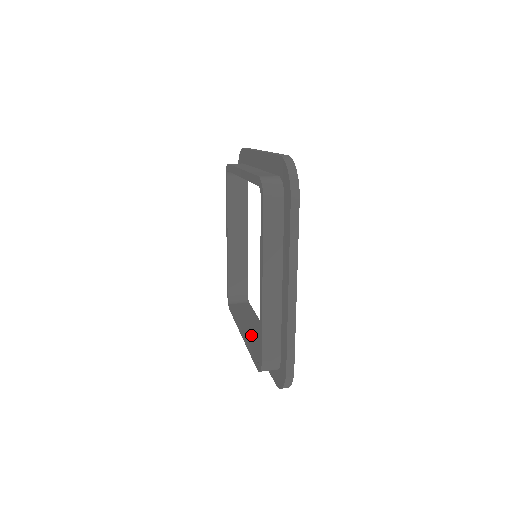
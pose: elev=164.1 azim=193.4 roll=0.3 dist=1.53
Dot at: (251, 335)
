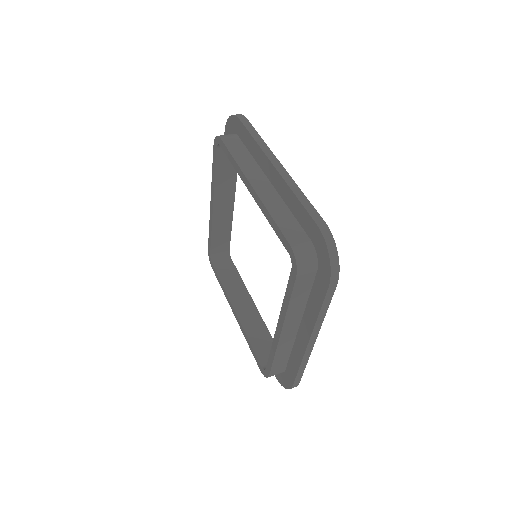
Dot at: occluded
